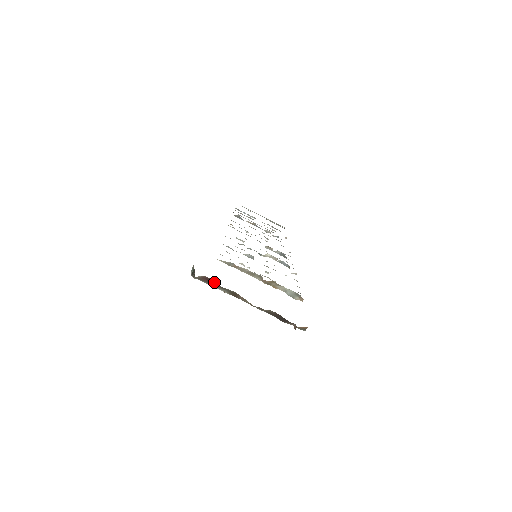
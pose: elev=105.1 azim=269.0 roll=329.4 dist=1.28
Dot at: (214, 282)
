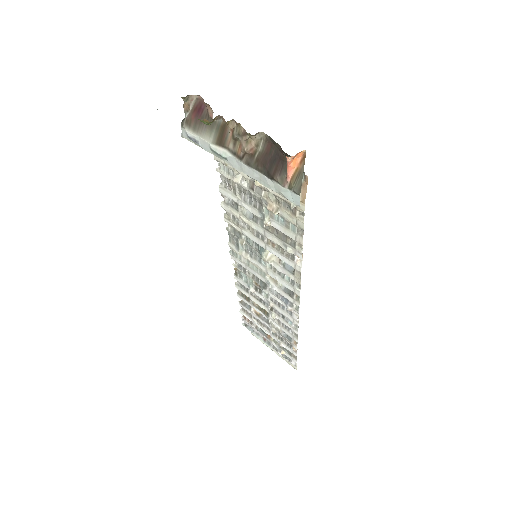
Dot at: (204, 112)
